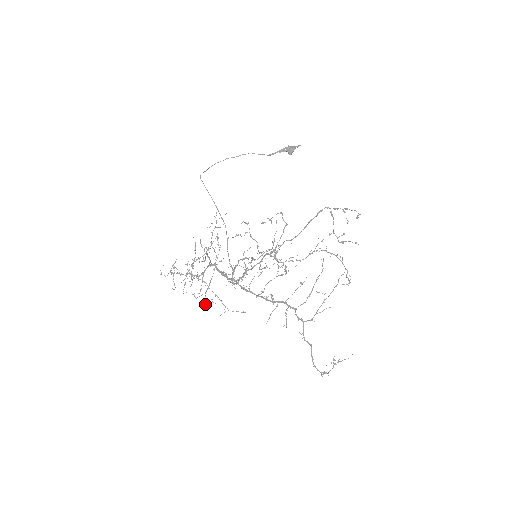
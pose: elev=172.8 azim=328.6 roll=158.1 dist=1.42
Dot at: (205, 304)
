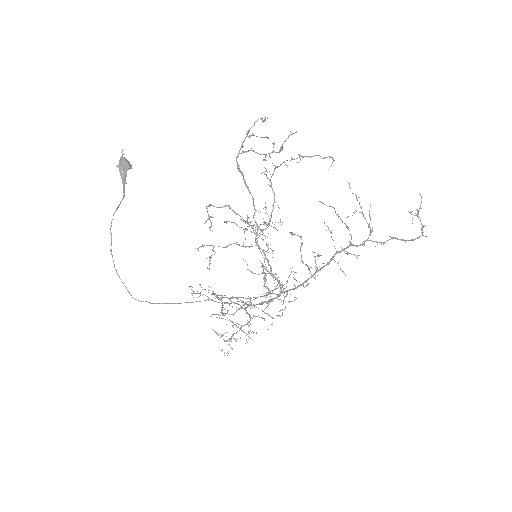
Dot at: occluded
